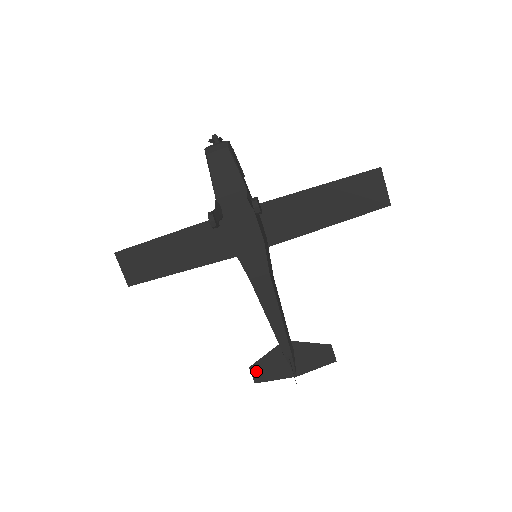
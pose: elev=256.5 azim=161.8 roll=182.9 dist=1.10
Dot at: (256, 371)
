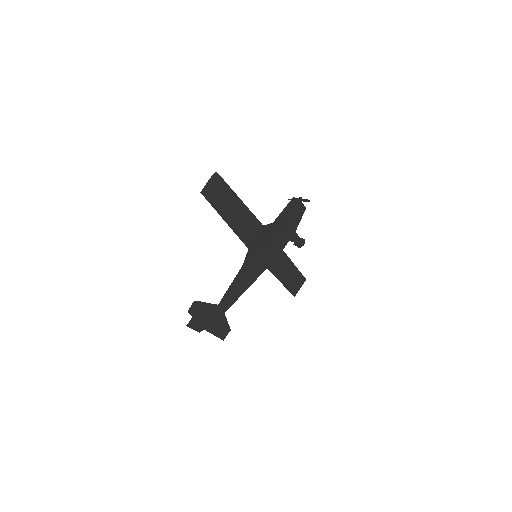
Dot at: (196, 306)
